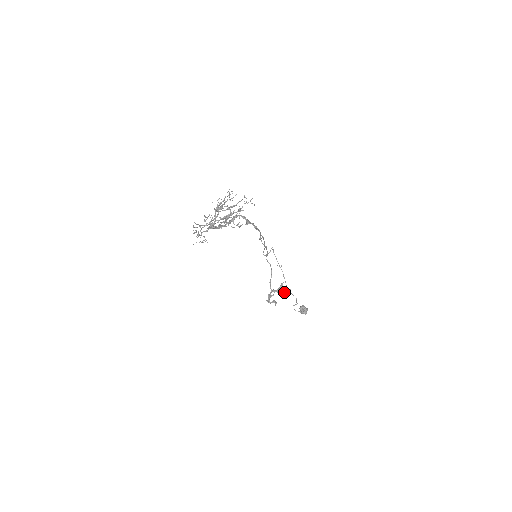
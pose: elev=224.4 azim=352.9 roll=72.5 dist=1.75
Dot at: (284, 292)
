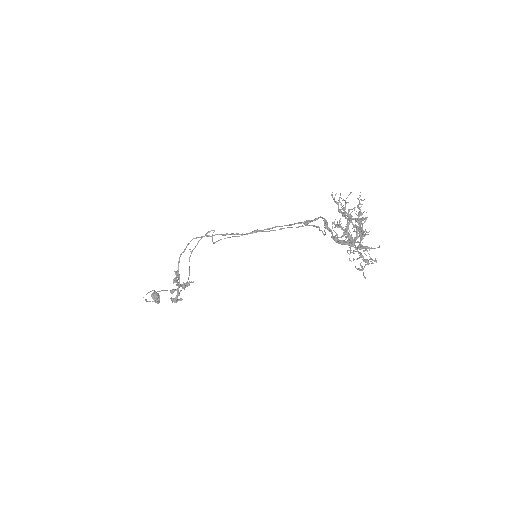
Dot at: (186, 285)
